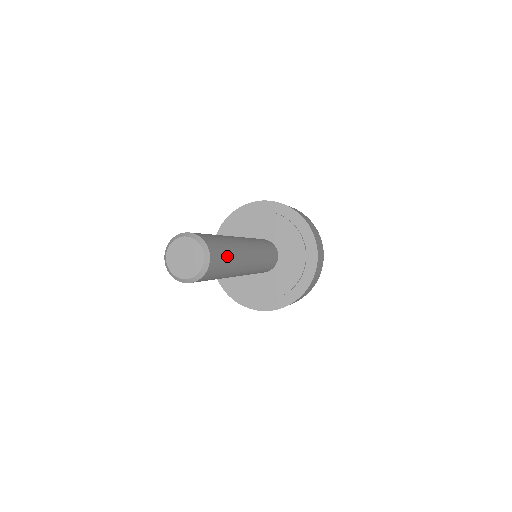
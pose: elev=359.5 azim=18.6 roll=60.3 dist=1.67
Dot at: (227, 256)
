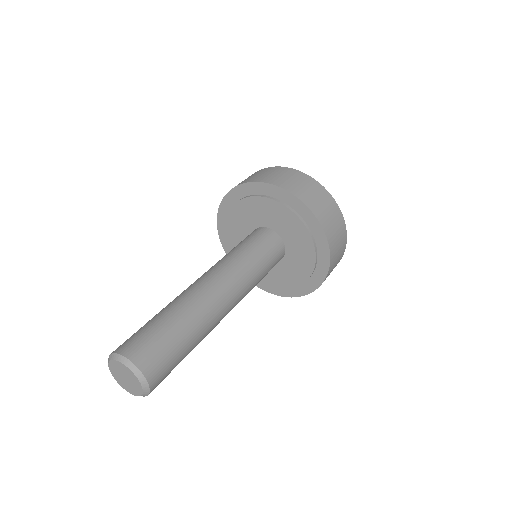
Dot at: (181, 350)
